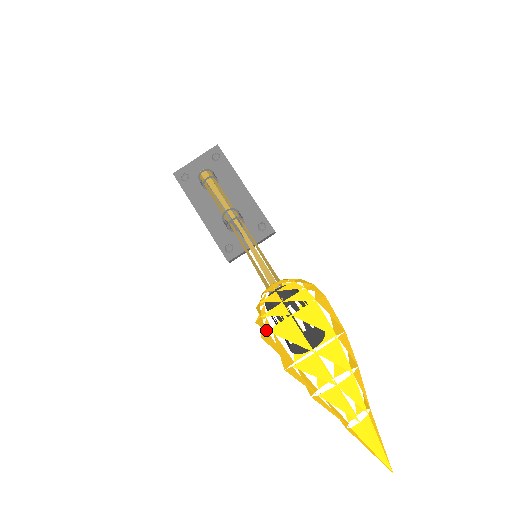
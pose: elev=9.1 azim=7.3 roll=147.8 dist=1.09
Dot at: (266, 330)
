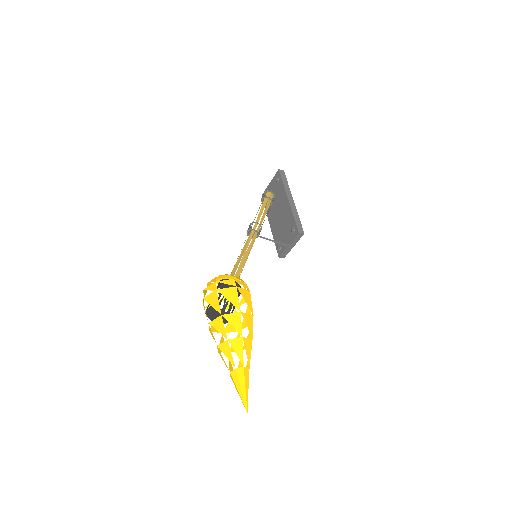
Dot at: occluded
